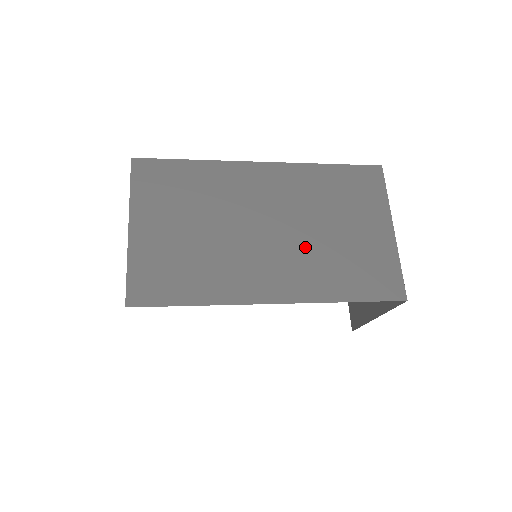
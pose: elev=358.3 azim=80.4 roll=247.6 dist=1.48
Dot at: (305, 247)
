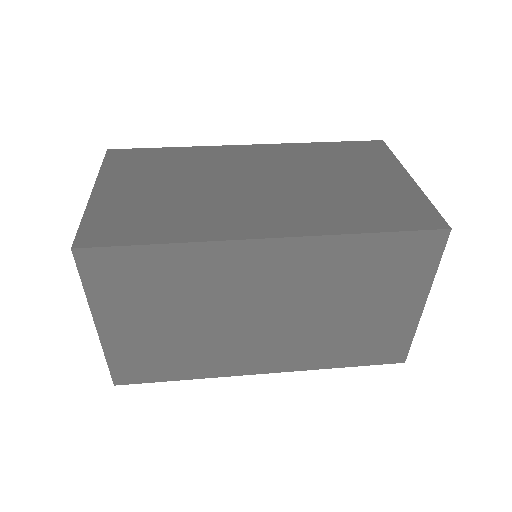
Dot at: (307, 329)
